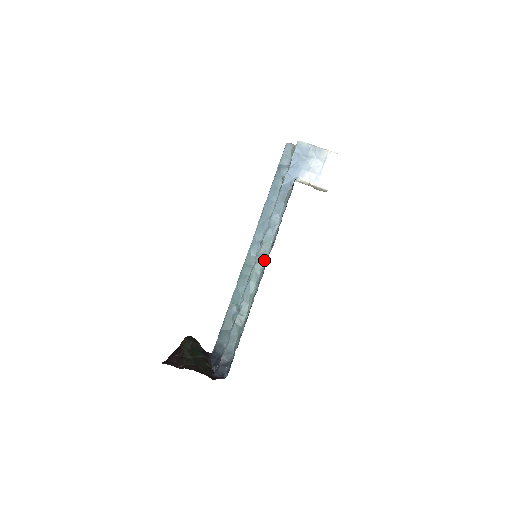
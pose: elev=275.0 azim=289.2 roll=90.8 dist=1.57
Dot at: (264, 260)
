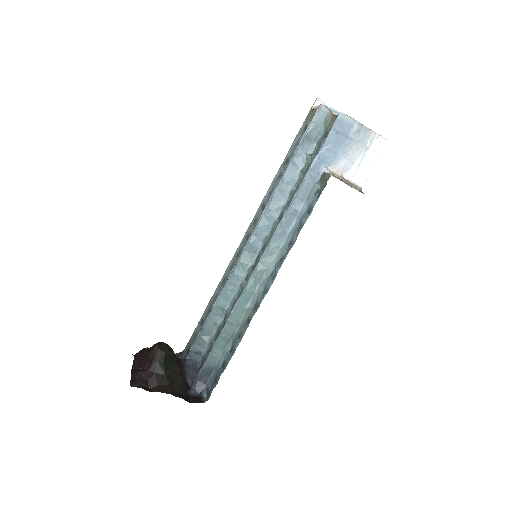
Dot at: (268, 268)
